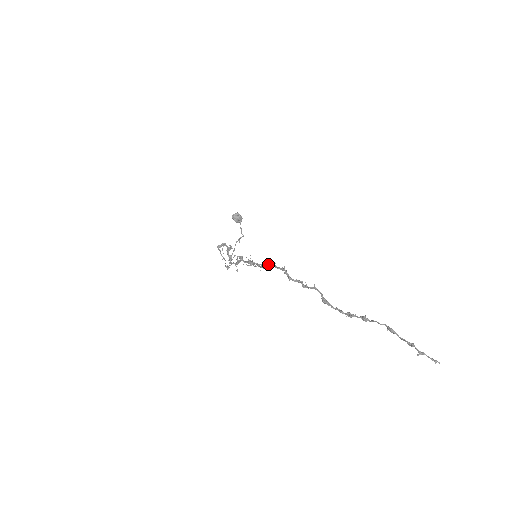
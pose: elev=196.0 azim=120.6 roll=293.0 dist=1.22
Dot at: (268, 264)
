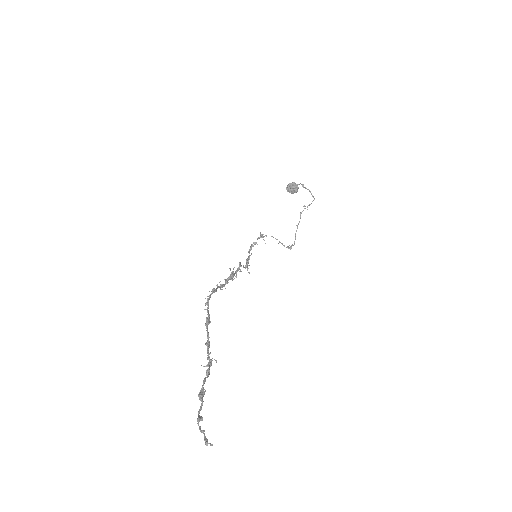
Dot at: (214, 288)
